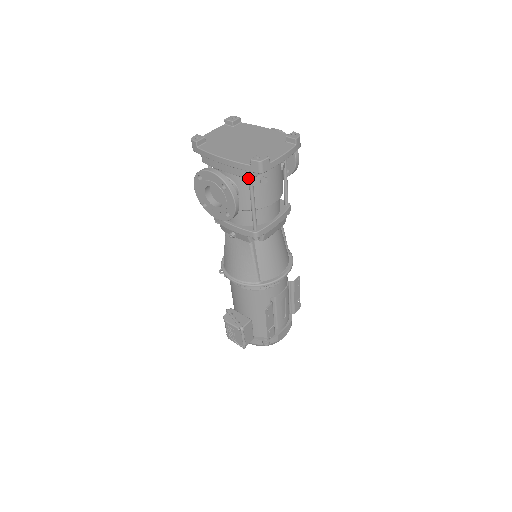
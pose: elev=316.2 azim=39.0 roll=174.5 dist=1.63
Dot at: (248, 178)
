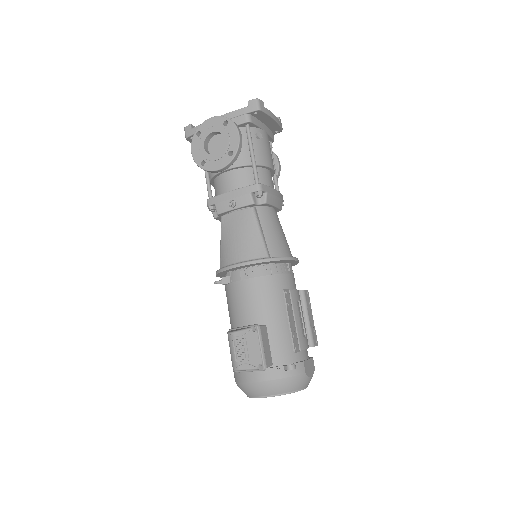
Dot at: (246, 121)
